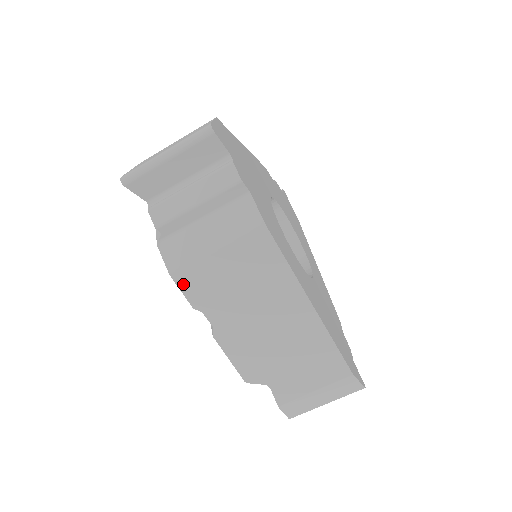
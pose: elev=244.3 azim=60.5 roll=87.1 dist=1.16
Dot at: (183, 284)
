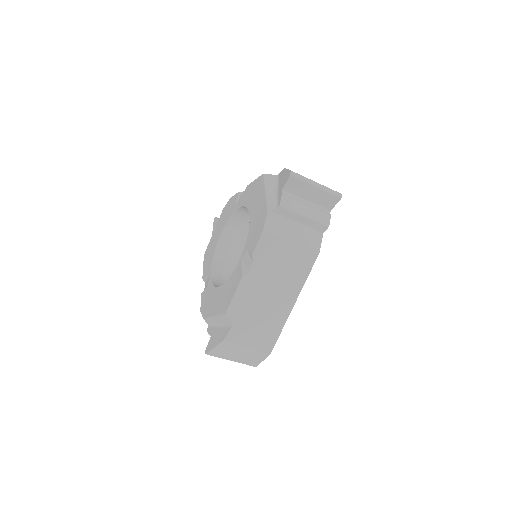
Dot at: (263, 240)
